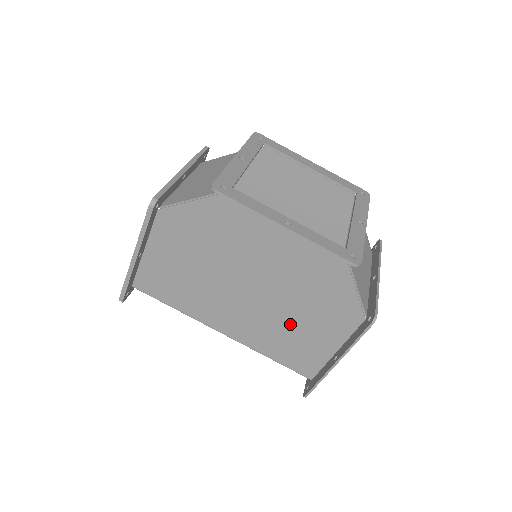
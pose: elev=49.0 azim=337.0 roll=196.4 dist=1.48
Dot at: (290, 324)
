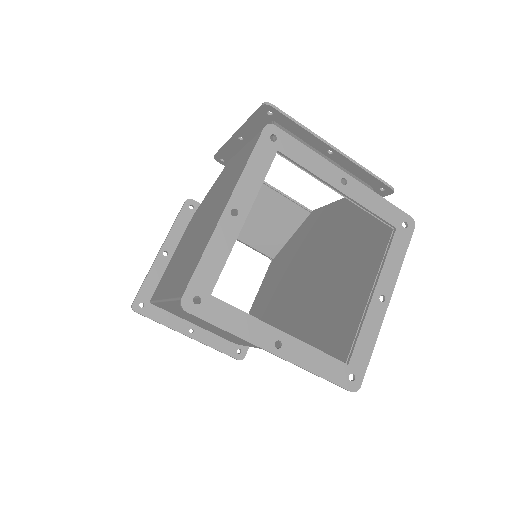
Dot at: occluded
